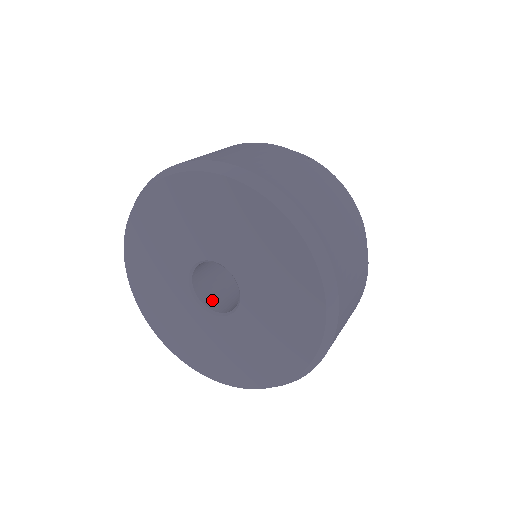
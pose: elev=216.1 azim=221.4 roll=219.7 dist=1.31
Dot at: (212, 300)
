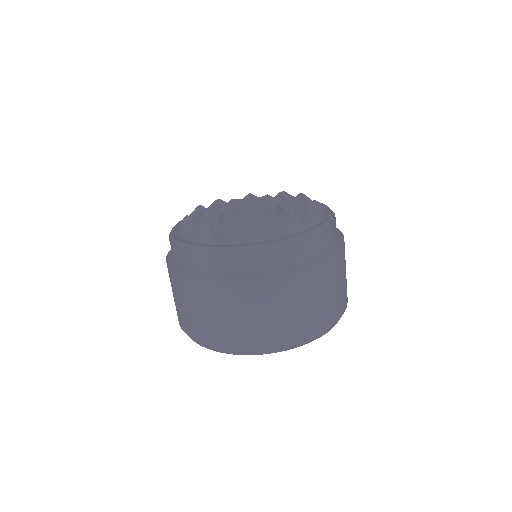
Dot at: occluded
